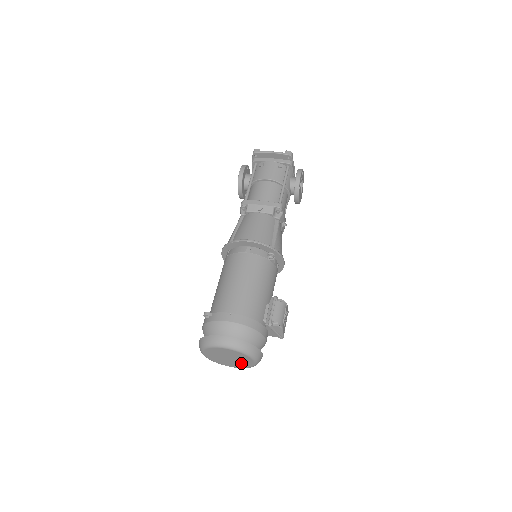
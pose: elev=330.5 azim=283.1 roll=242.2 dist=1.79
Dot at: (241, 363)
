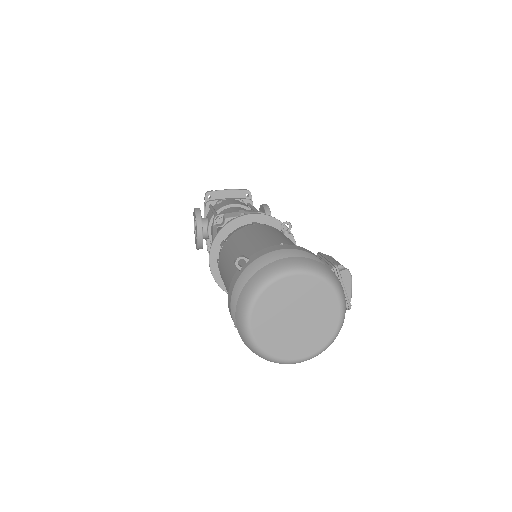
Dot at: (315, 331)
